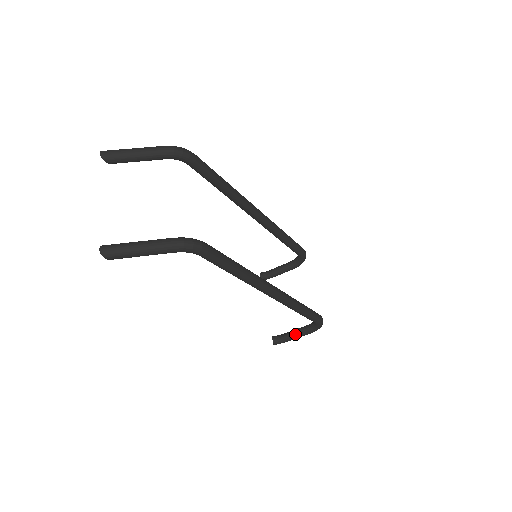
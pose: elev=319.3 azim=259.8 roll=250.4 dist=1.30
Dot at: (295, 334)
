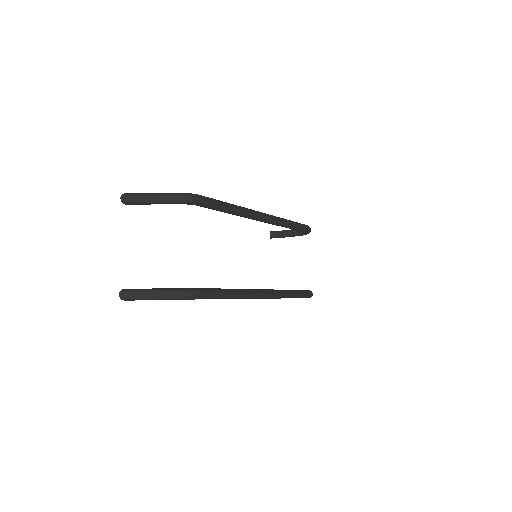
Dot at: occluded
